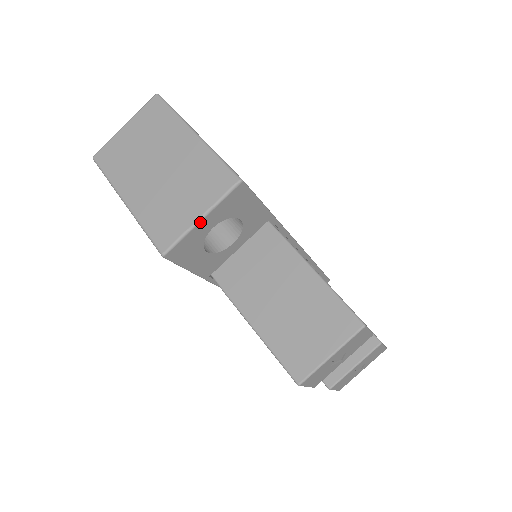
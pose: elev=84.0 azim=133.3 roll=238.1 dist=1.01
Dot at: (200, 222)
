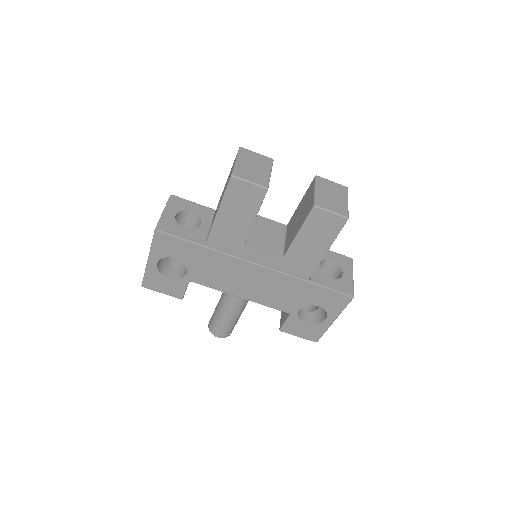
Dot at: (164, 213)
